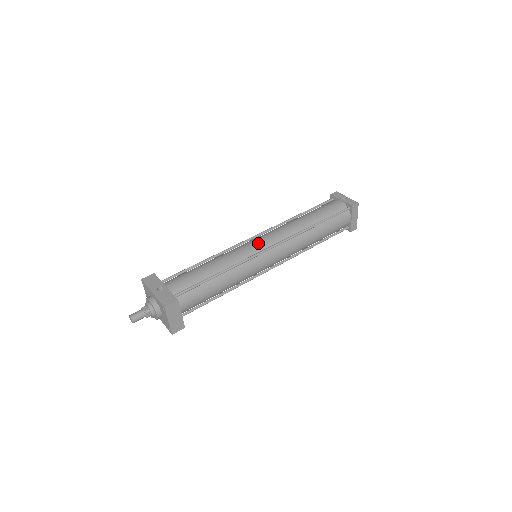
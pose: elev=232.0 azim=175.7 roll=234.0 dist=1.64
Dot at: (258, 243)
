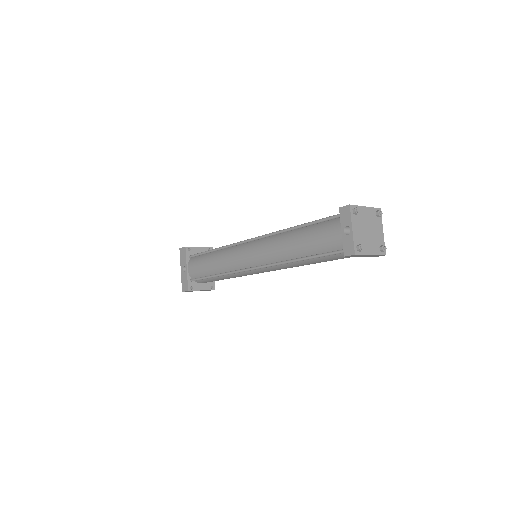
Dot at: (243, 258)
